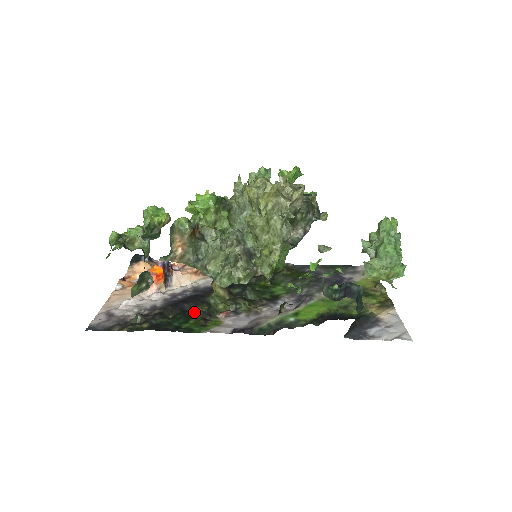
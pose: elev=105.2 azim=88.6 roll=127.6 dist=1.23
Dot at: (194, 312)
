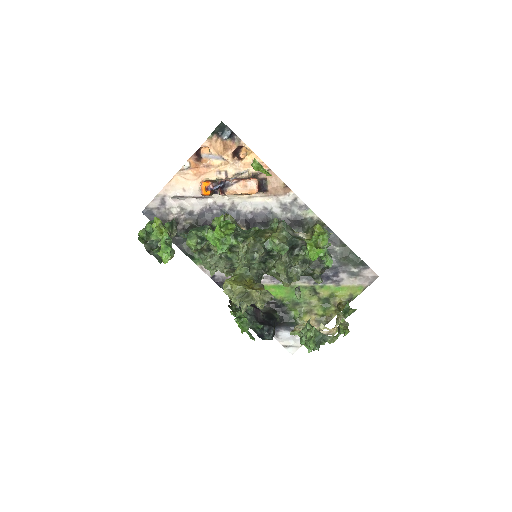
Dot at: occluded
